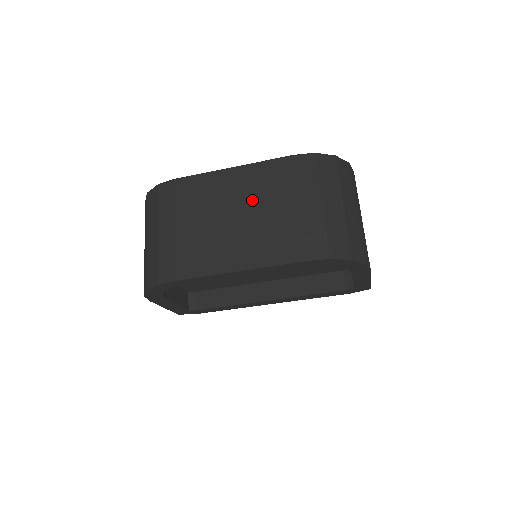
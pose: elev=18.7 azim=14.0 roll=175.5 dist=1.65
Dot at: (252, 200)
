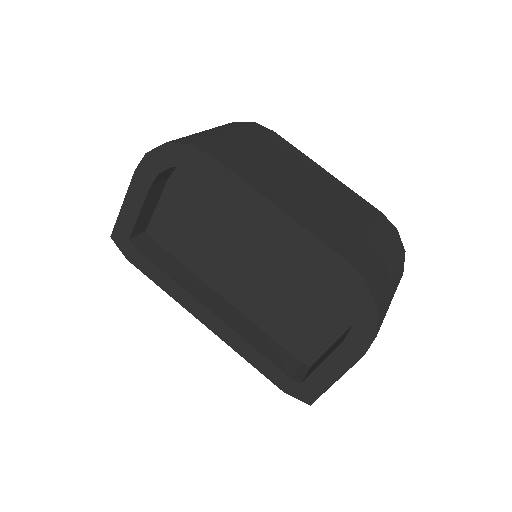
Dot at: (328, 194)
